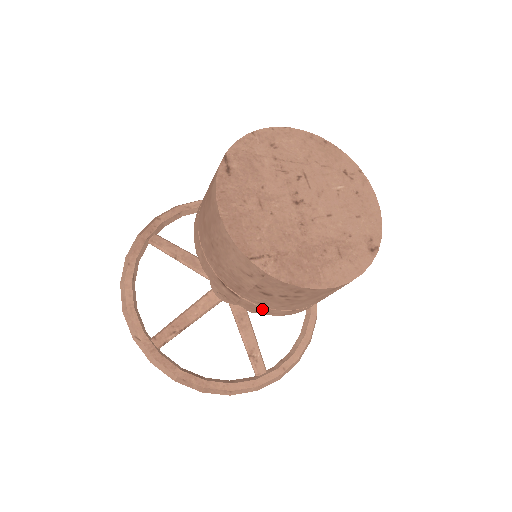
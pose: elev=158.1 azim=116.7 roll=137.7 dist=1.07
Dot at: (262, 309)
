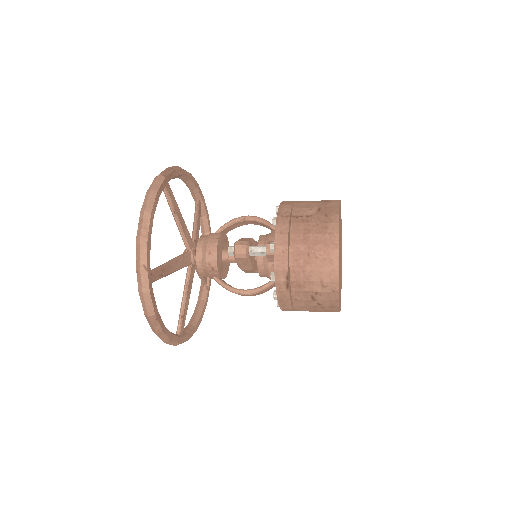
Dot at: (287, 302)
